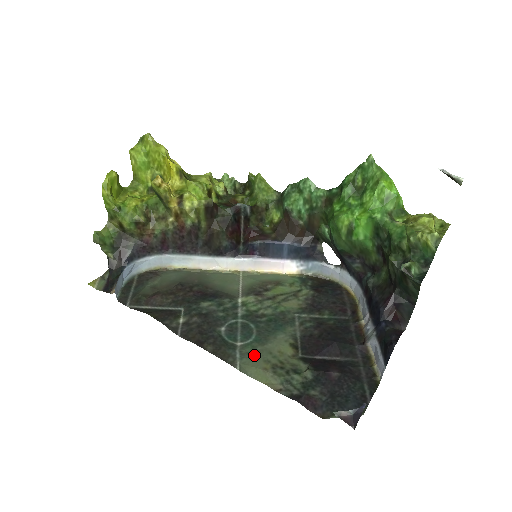
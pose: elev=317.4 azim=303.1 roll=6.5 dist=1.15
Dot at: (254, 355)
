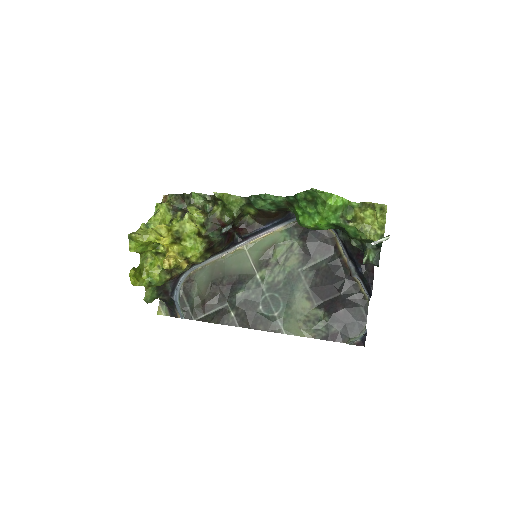
Dot at: (289, 319)
